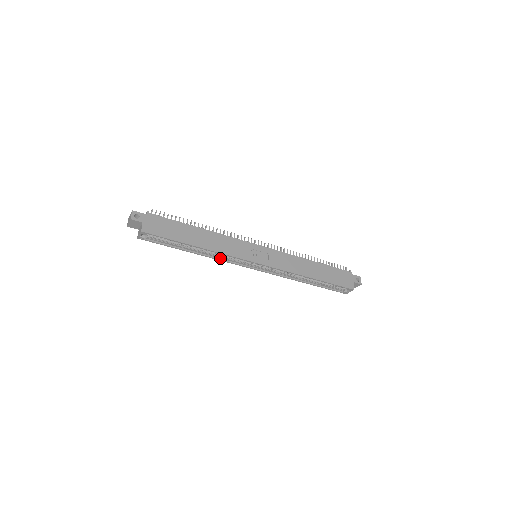
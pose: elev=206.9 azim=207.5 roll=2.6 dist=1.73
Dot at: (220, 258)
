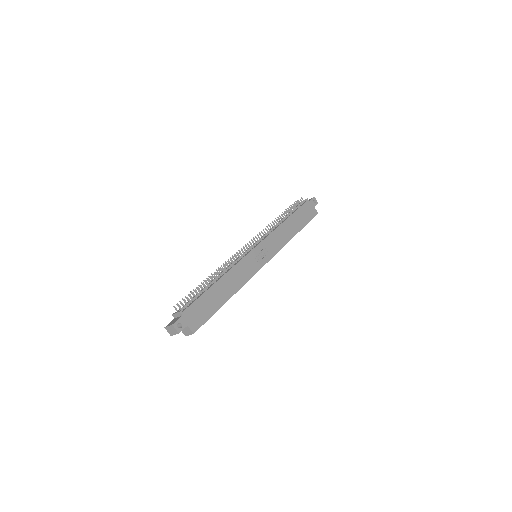
Dot at: occluded
